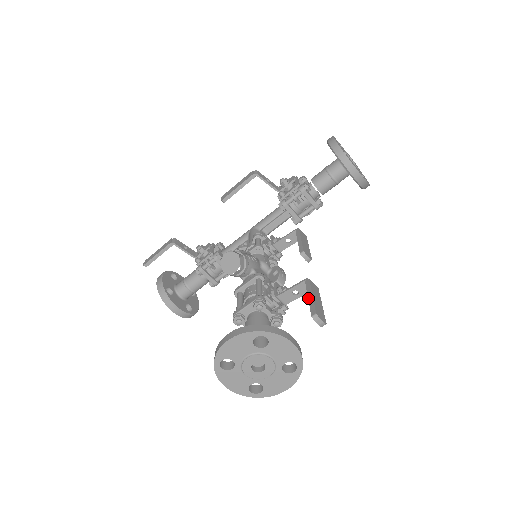
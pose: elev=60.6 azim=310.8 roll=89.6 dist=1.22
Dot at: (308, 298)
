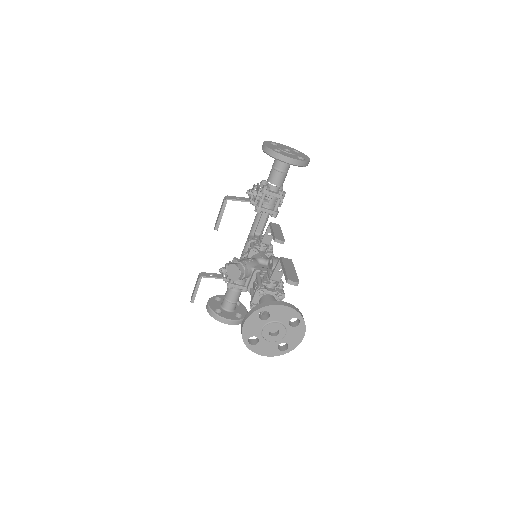
Dot at: (283, 271)
